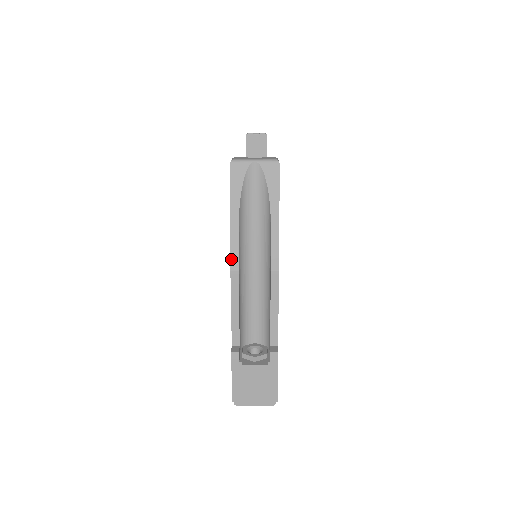
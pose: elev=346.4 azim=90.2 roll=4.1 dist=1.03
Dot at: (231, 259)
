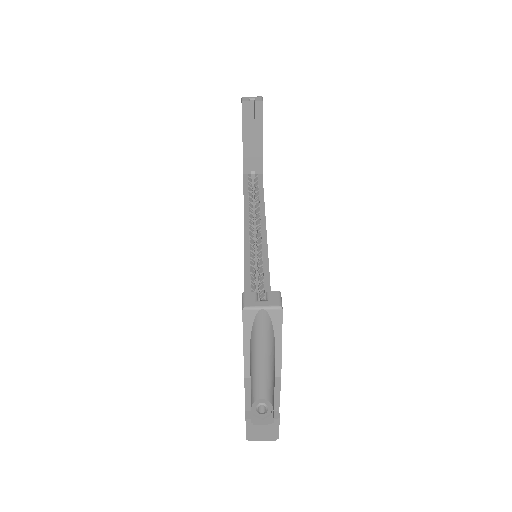
Dot at: (244, 371)
